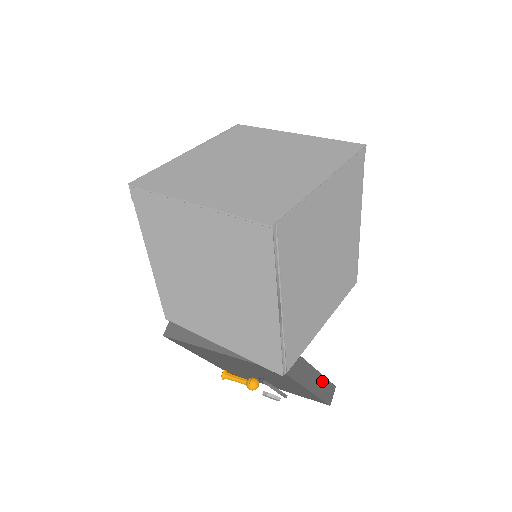
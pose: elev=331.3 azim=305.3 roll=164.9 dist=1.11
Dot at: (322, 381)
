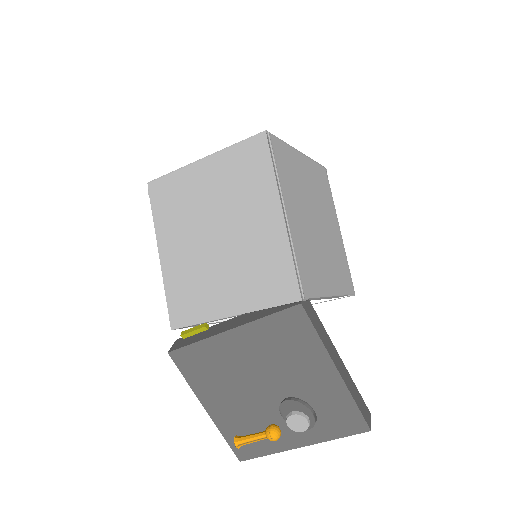
Dot at: (350, 380)
